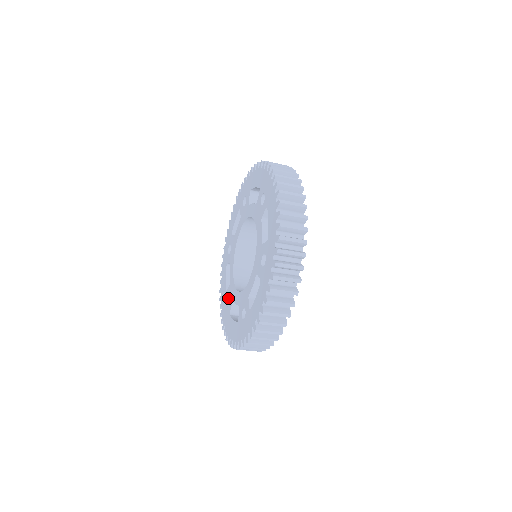
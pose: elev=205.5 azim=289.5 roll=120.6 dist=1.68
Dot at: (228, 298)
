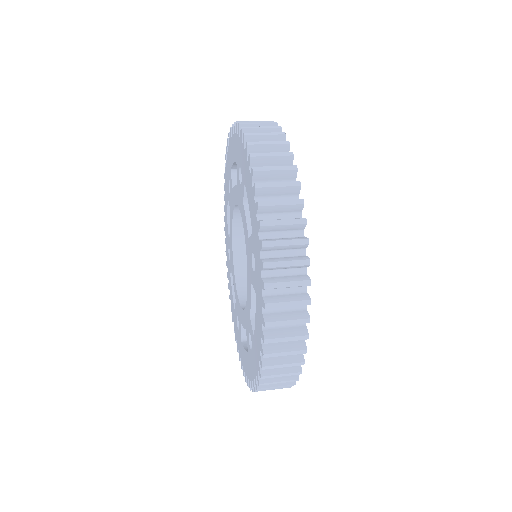
Dot at: (229, 247)
